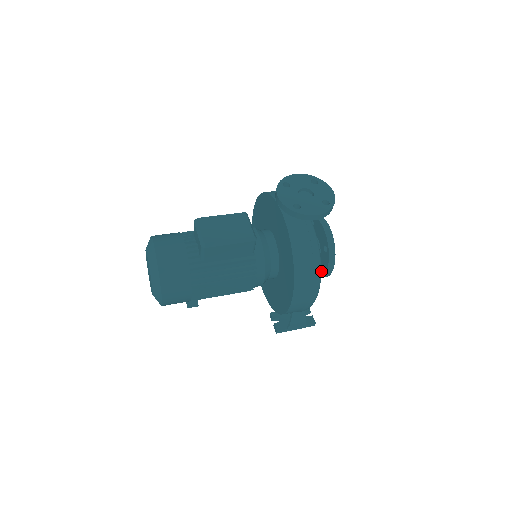
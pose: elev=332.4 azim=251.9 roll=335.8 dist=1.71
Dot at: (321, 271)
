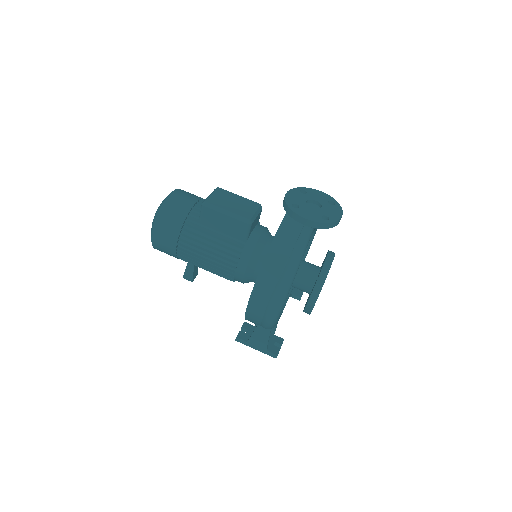
Dot at: occluded
